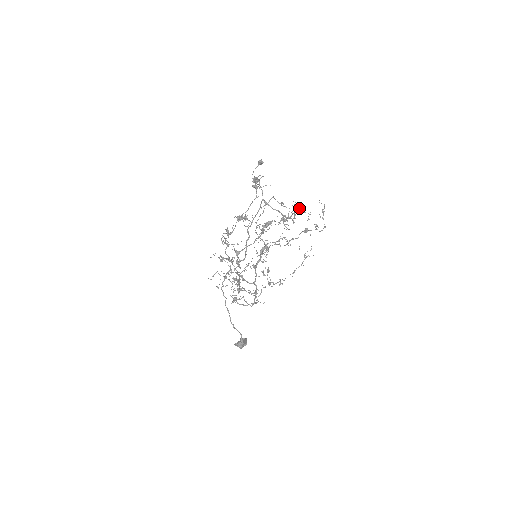
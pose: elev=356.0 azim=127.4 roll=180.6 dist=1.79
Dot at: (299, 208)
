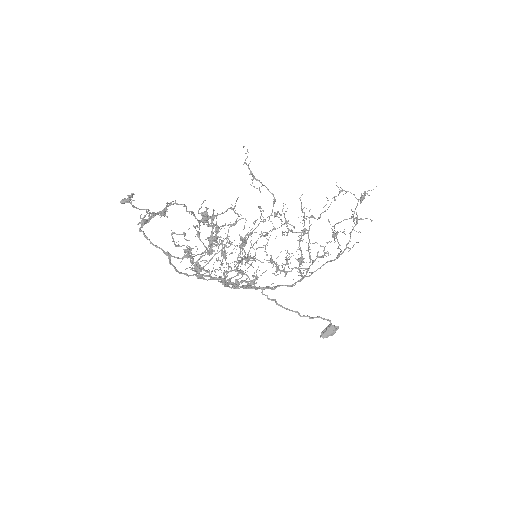
Dot at: (207, 222)
